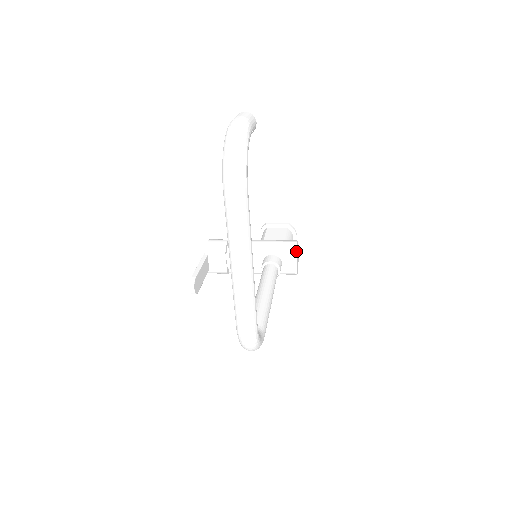
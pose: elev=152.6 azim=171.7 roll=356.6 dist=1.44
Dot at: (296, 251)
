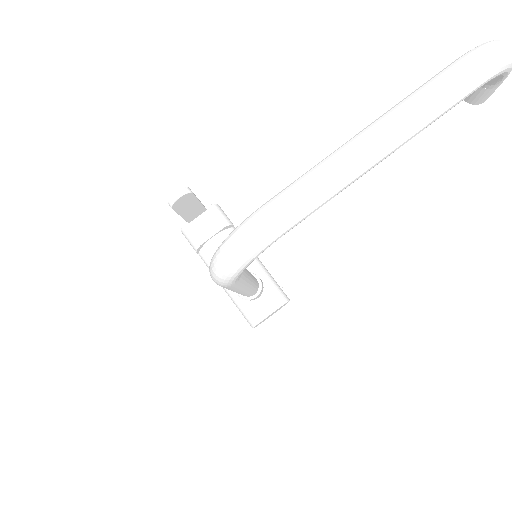
Dot at: (285, 303)
